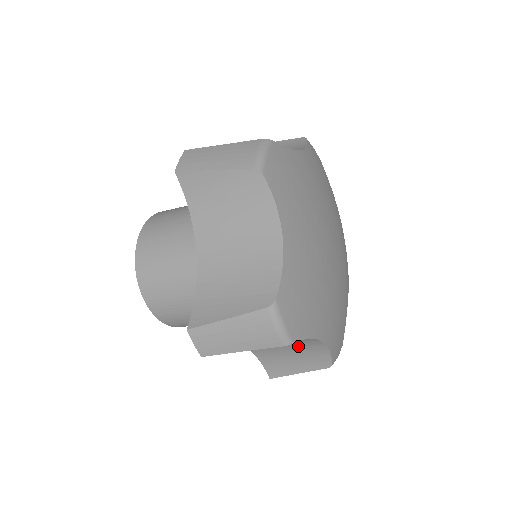
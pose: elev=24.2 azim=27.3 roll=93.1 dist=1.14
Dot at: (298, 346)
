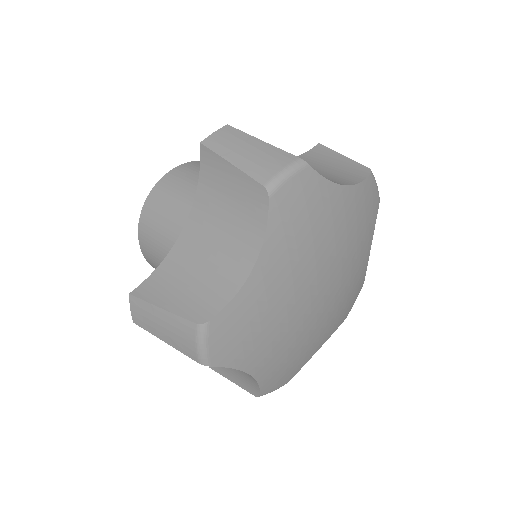
Dot at: occluded
